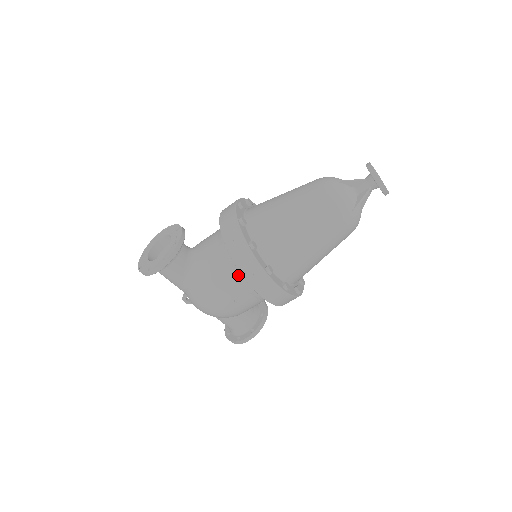
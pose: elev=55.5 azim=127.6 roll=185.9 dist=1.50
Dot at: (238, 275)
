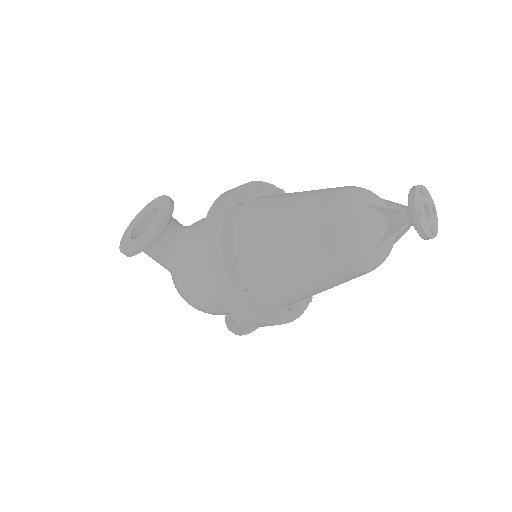
Dot at: occluded
